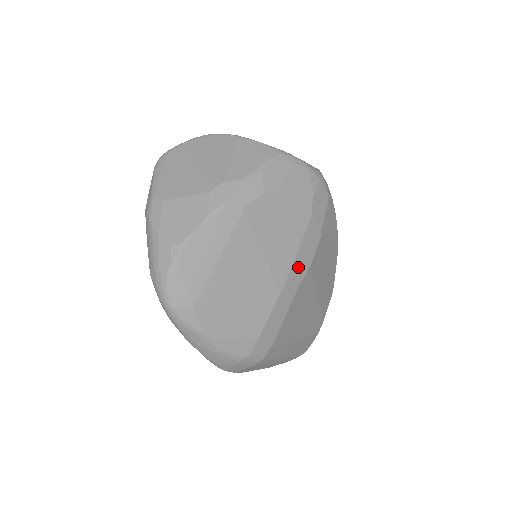
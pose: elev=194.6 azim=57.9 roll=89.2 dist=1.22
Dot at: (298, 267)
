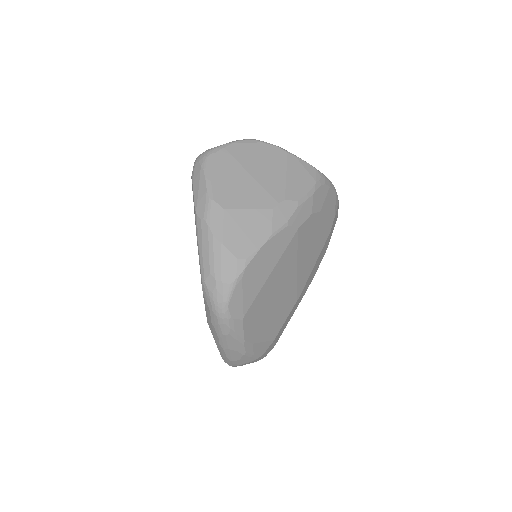
Dot at: (310, 277)
